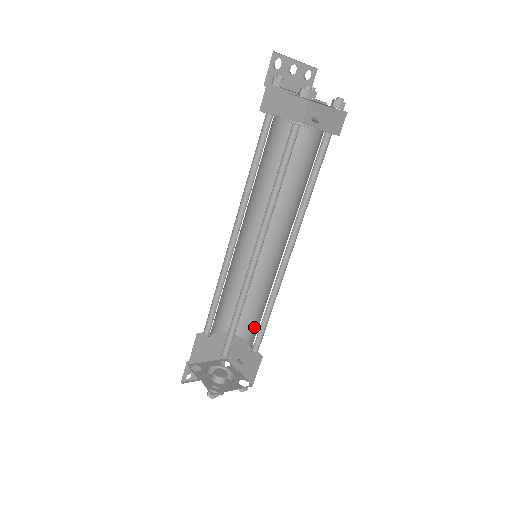
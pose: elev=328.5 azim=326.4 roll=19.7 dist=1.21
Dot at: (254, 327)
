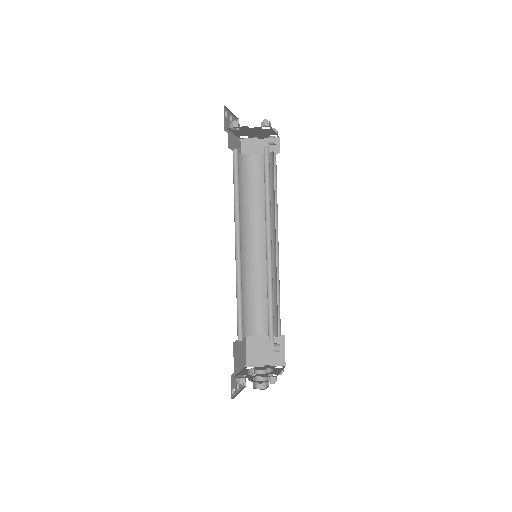
Dot at: (266, 319)
